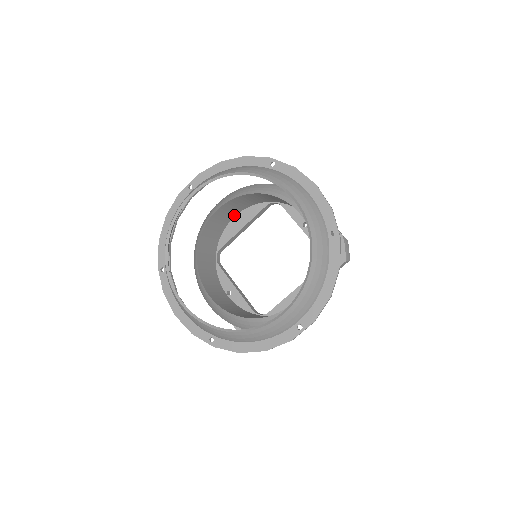
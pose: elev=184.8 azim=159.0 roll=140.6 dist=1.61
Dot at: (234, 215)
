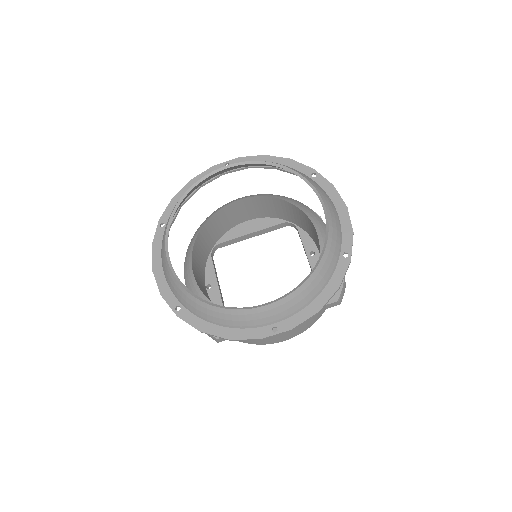
Dot at: (248, 218)
